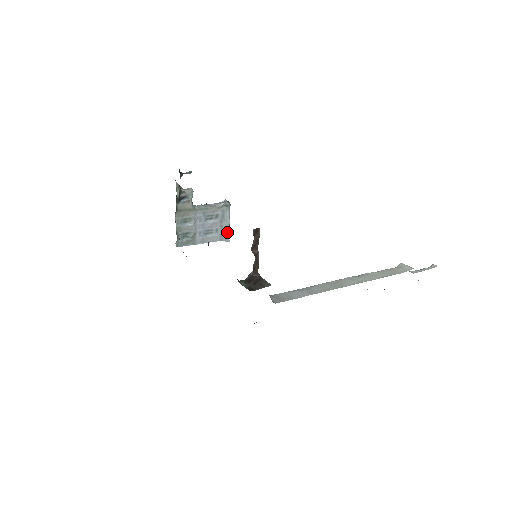
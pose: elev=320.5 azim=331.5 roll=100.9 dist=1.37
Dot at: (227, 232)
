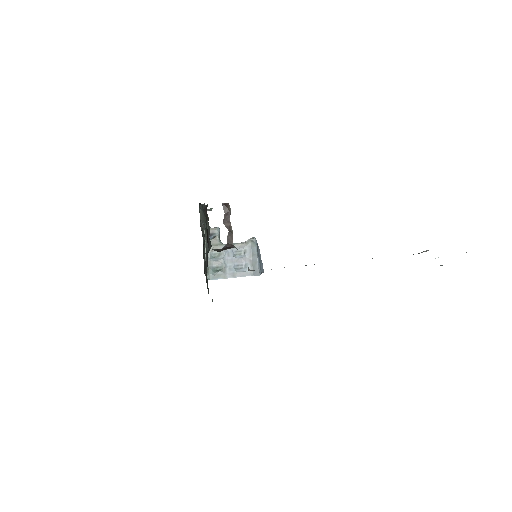
Dot at: (256, 266)
